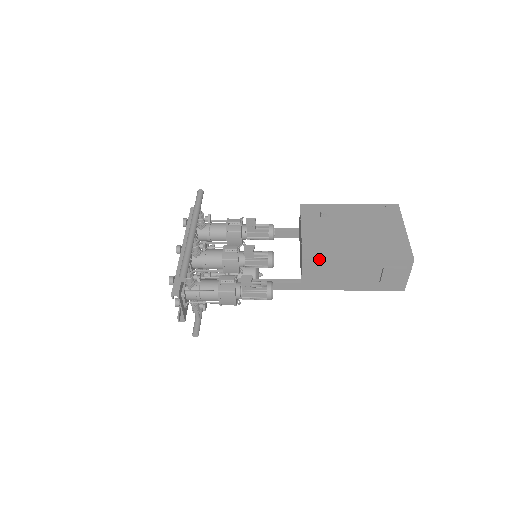
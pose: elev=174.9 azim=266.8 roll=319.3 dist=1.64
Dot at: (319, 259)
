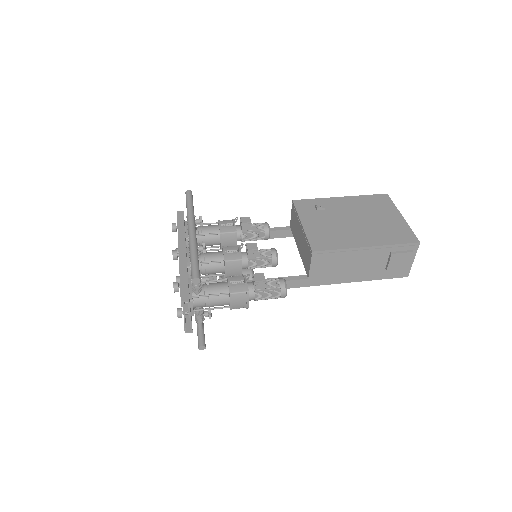
Dot at: (329, 250)
